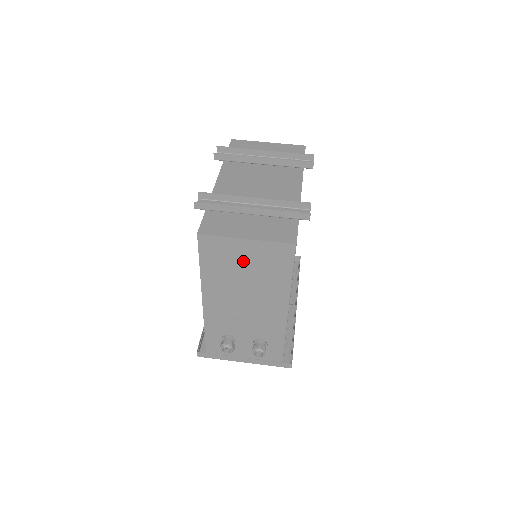
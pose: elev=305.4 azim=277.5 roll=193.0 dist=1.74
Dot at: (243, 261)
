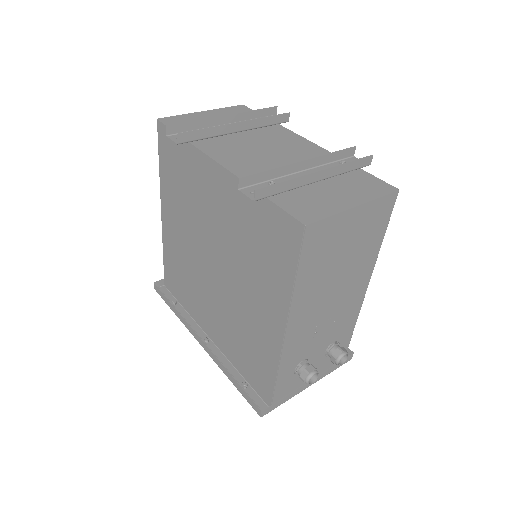
Dot at: (344, 242)
